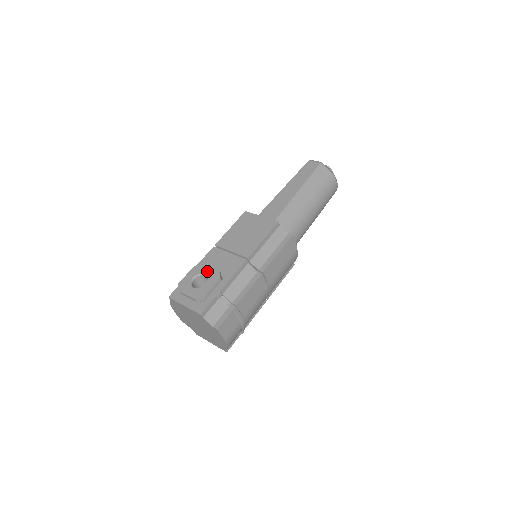
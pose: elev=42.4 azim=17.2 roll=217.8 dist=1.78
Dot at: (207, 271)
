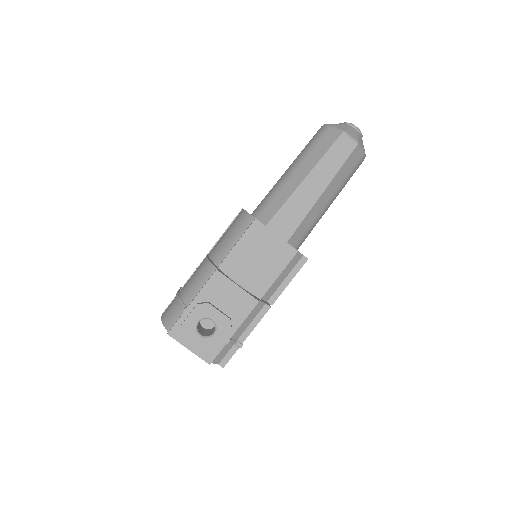
Dot at: (215, 316)
